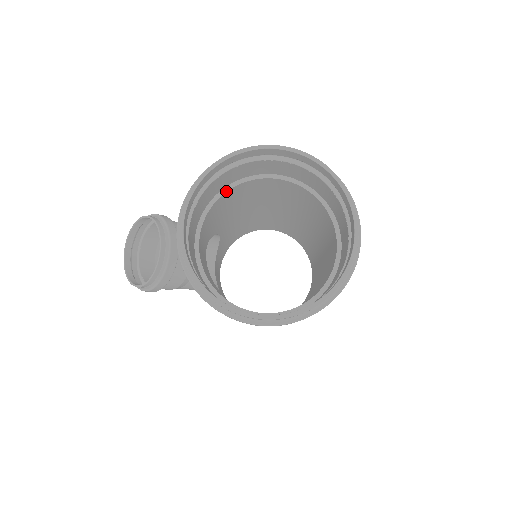
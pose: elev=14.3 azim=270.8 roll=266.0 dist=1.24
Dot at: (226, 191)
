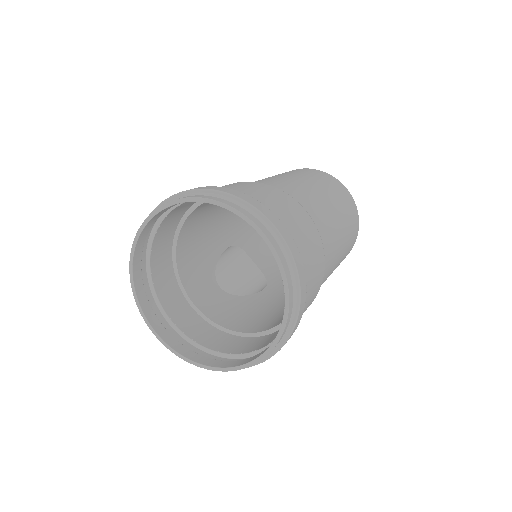
Dot at: (175, 249)
